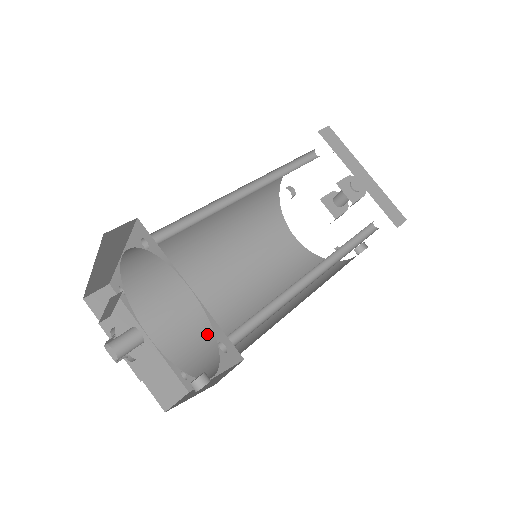
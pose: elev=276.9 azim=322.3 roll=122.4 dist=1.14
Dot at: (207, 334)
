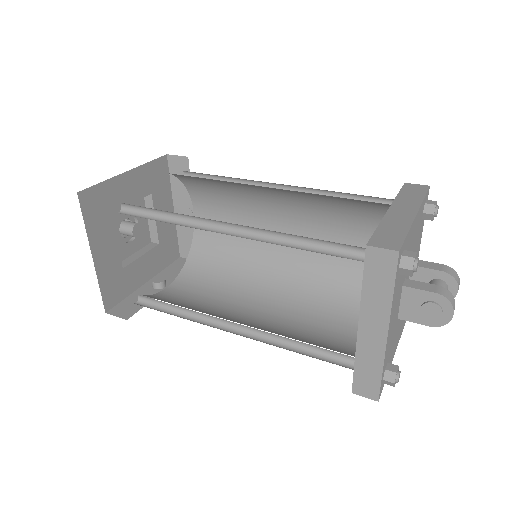
Dot at: (226, 247)
